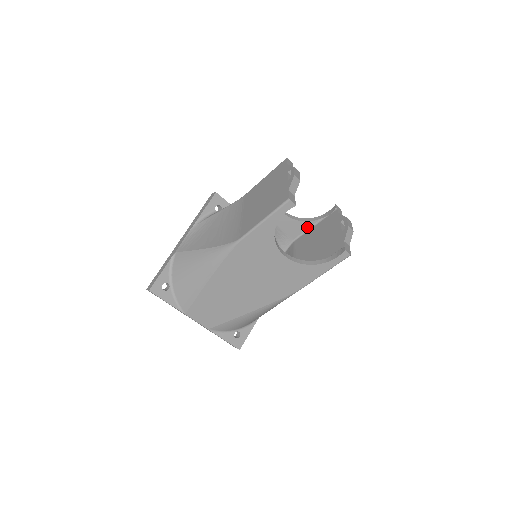
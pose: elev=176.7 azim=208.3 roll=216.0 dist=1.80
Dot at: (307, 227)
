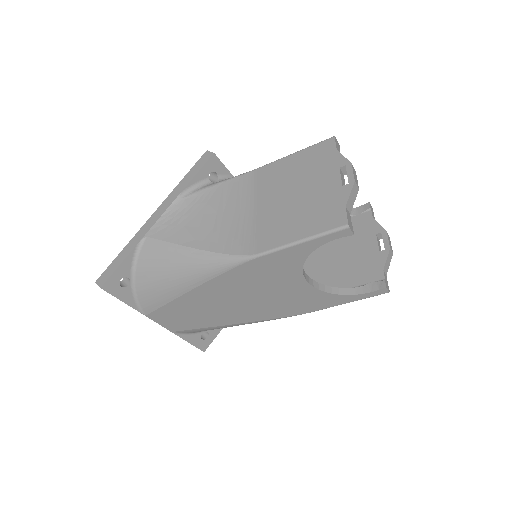
Dot at: occluded
